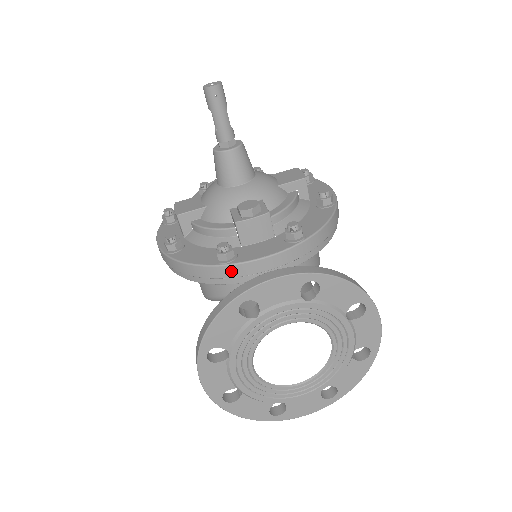
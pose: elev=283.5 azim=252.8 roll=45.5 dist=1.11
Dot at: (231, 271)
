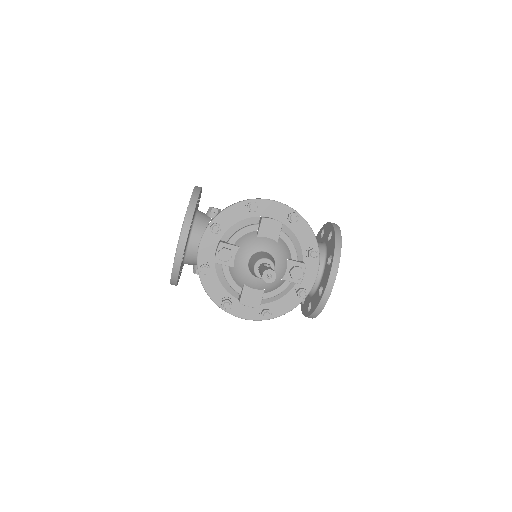
Dot at: (308, 293)
